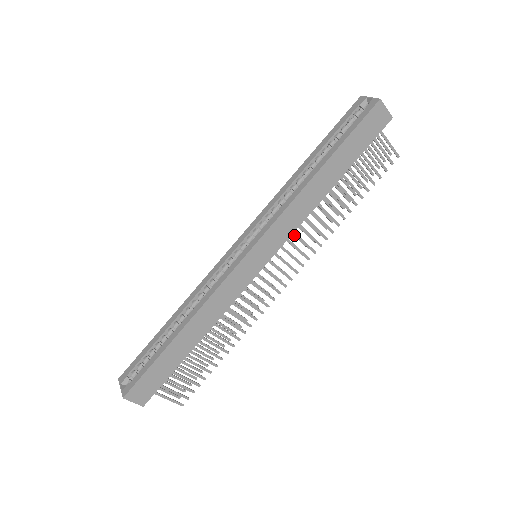
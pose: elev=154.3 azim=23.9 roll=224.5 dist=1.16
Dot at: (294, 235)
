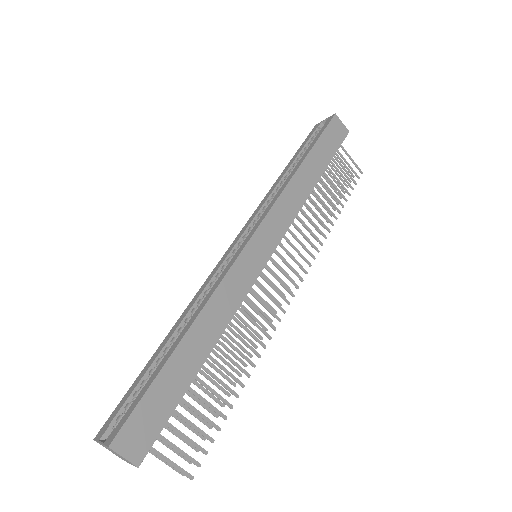
Dot at: occluded
